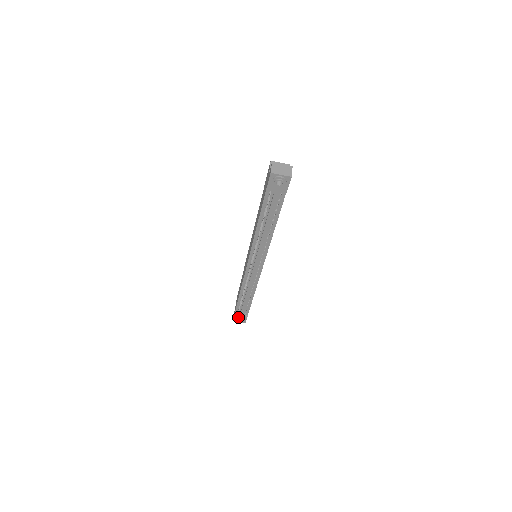
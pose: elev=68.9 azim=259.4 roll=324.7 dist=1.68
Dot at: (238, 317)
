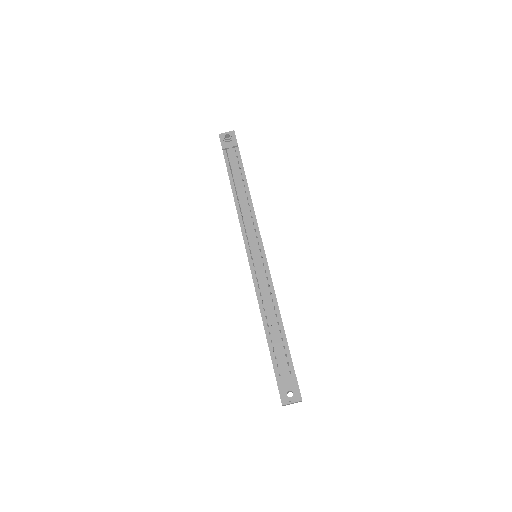
Dot at: (284, 387)
